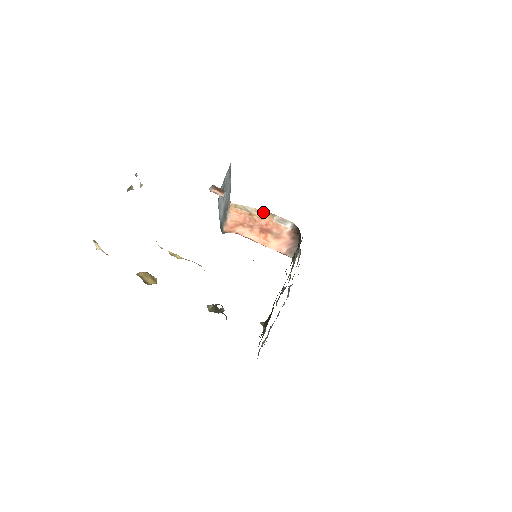
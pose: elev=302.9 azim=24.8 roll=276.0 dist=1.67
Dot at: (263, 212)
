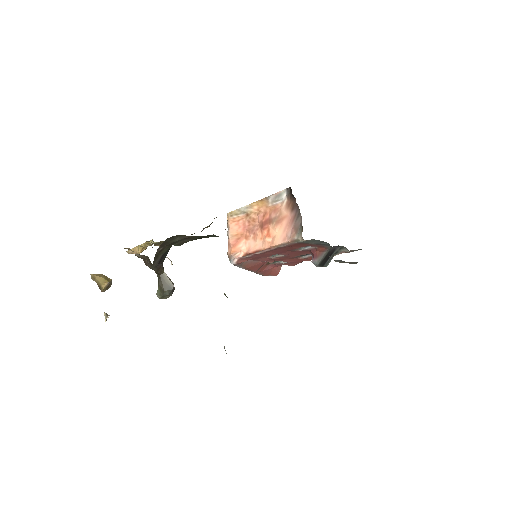
Dot at: (258, 203)
